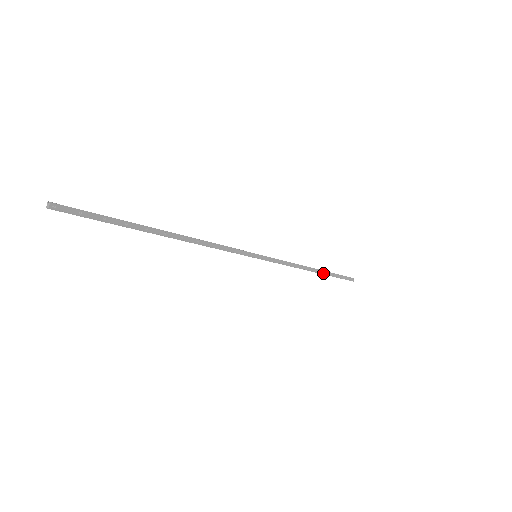
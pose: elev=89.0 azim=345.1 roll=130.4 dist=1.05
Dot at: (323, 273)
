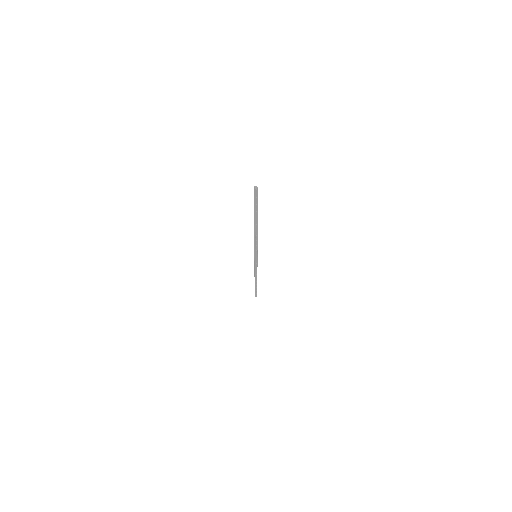
Dot at: (256, 283)
